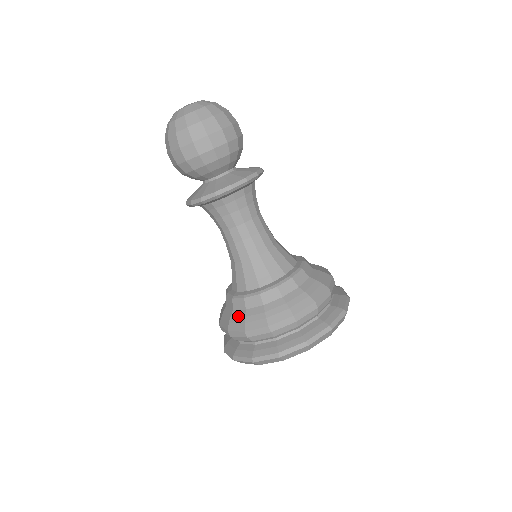
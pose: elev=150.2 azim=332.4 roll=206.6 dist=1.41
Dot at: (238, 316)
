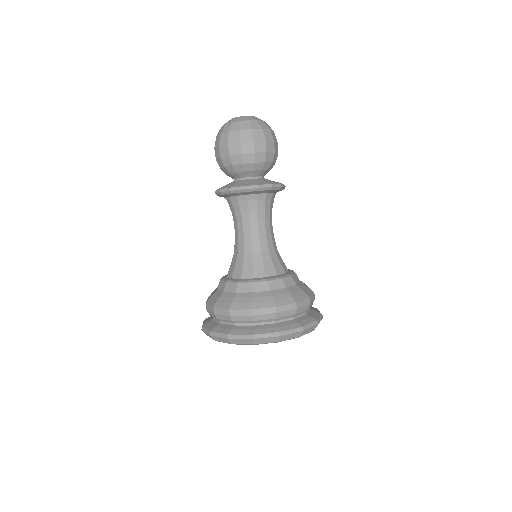
Dot at: (217, 295)
